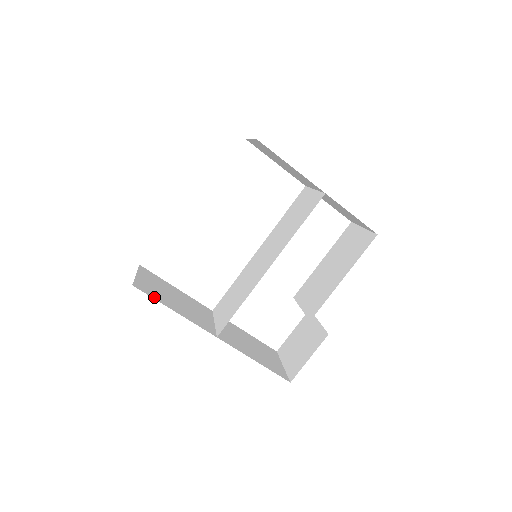
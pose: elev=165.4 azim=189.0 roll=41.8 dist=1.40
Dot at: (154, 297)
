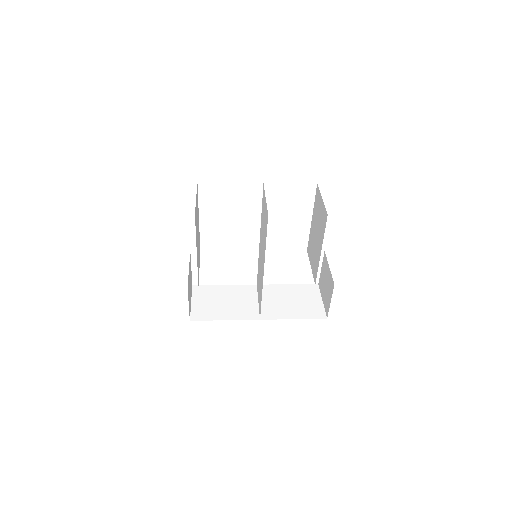
Dot at: (207, 318)
